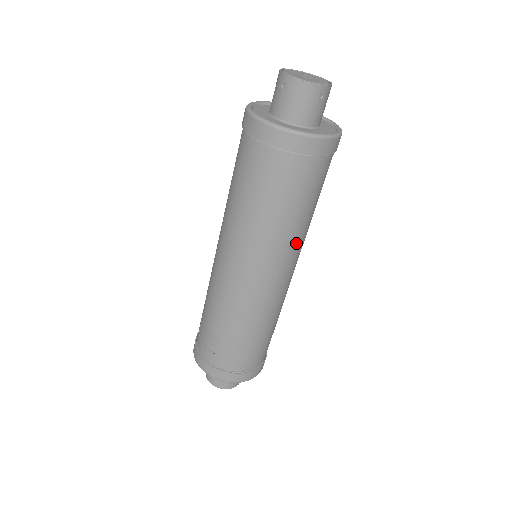
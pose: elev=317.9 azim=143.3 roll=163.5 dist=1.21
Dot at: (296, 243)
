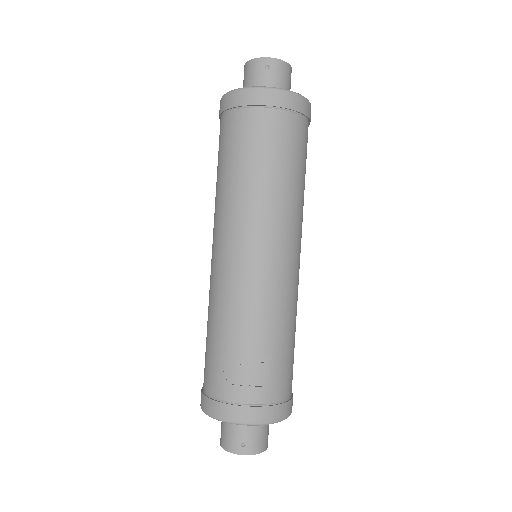
Dot at: occluded
